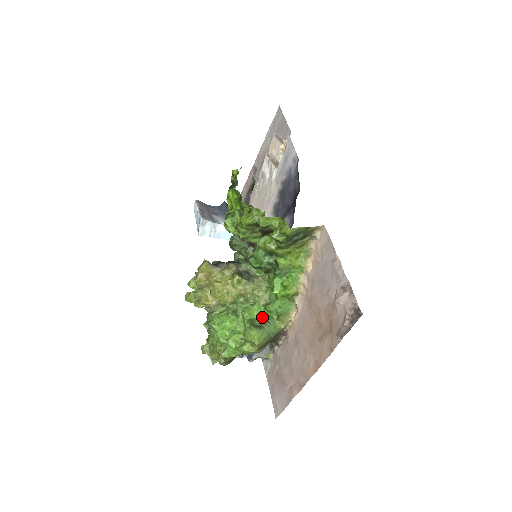
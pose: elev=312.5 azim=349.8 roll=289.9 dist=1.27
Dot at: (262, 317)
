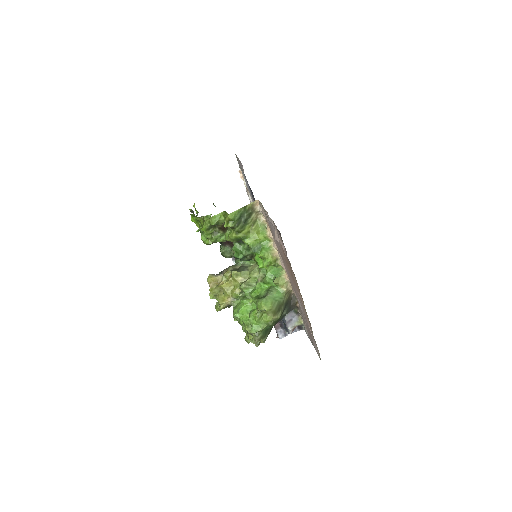
Dot at: (265, 290)
